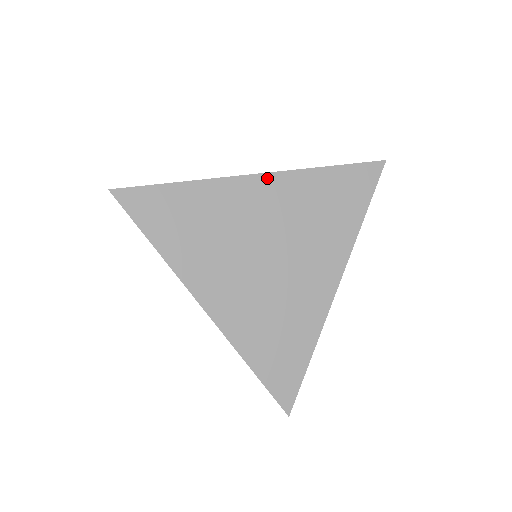
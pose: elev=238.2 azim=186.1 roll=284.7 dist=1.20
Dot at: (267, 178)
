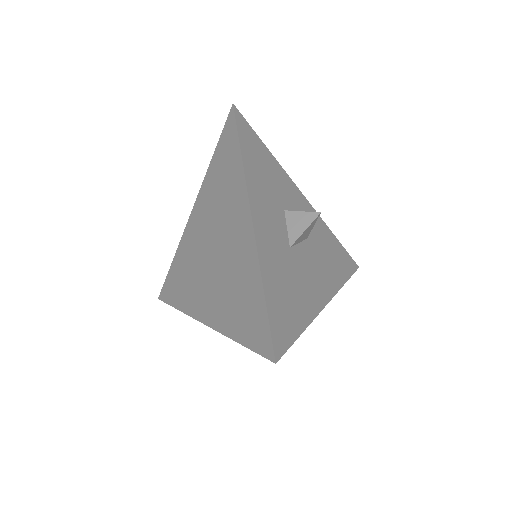
Dot at: (195, 207)
